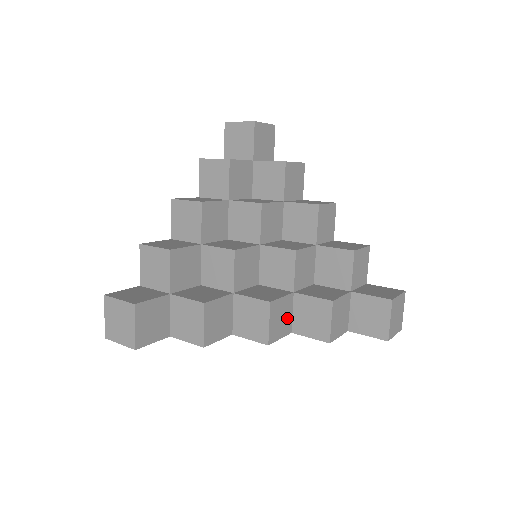
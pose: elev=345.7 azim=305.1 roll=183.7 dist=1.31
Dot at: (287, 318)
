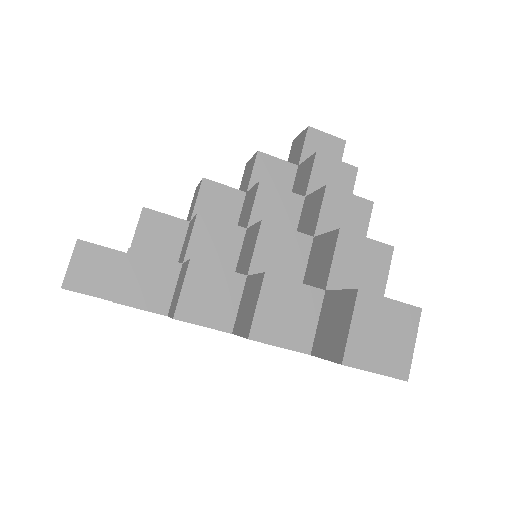
Dot at: (225, 305)
